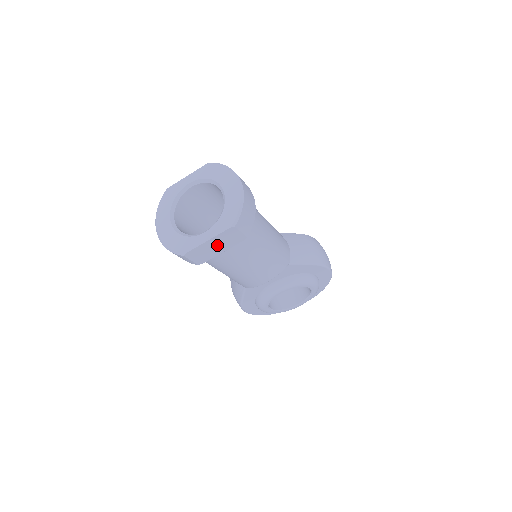
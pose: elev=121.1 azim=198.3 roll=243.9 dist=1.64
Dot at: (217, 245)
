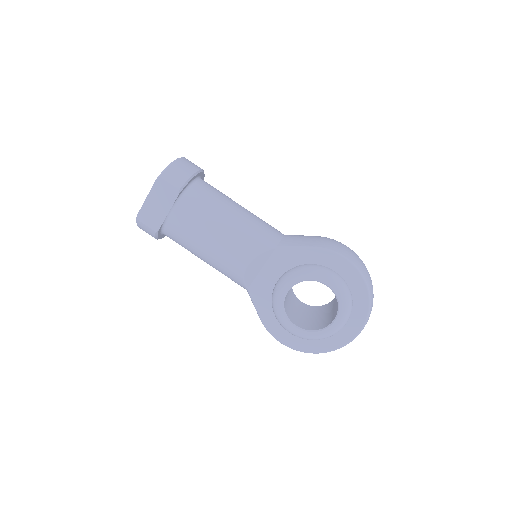
Dot at: (158, 203)
